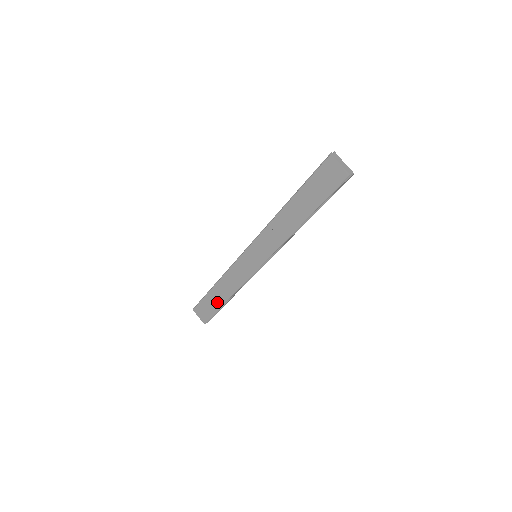
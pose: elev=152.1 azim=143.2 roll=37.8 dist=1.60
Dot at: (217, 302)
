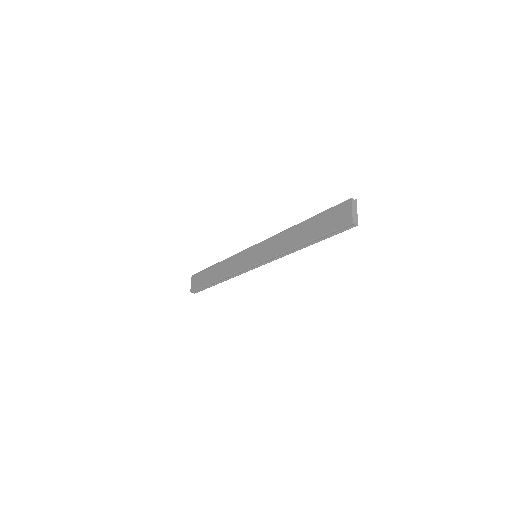
Dot at: (209, 279)
